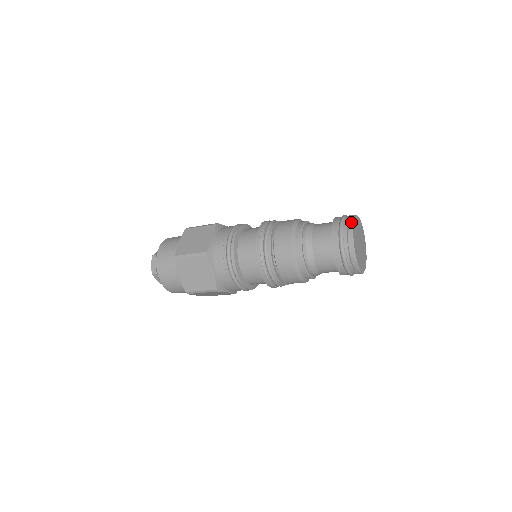
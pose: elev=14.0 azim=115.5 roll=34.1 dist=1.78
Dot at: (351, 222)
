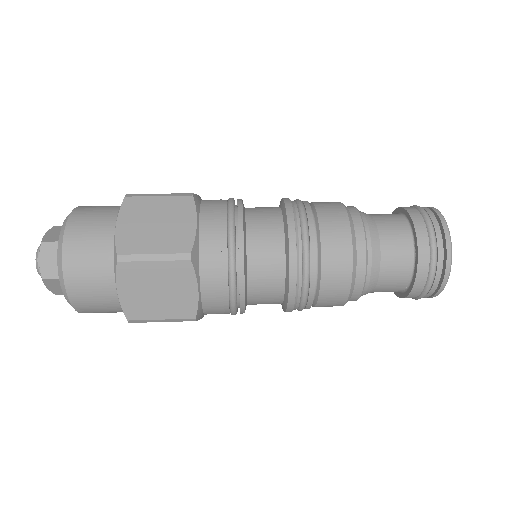
Dot at: (445, 222)
